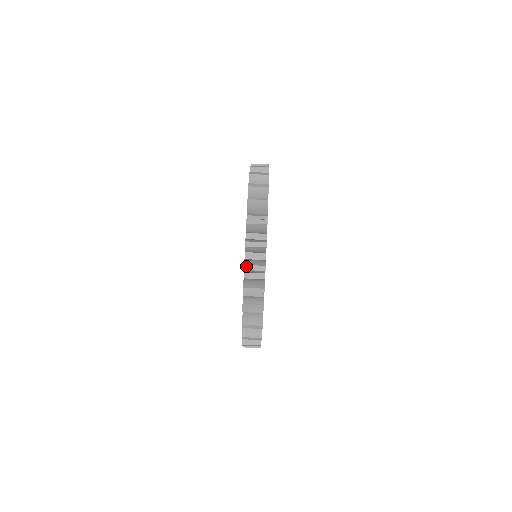
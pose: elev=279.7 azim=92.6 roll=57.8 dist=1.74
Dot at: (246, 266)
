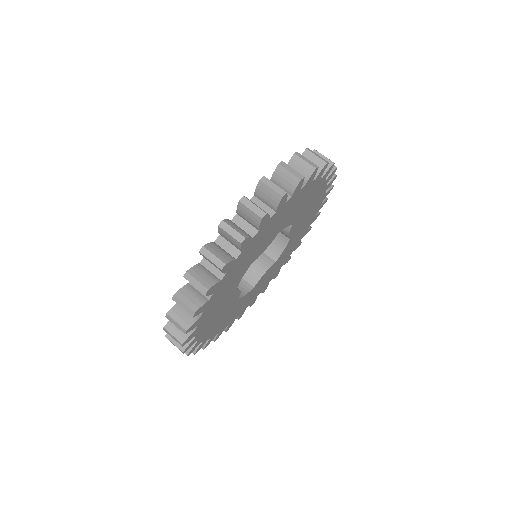
Dot at: (176, 297)
